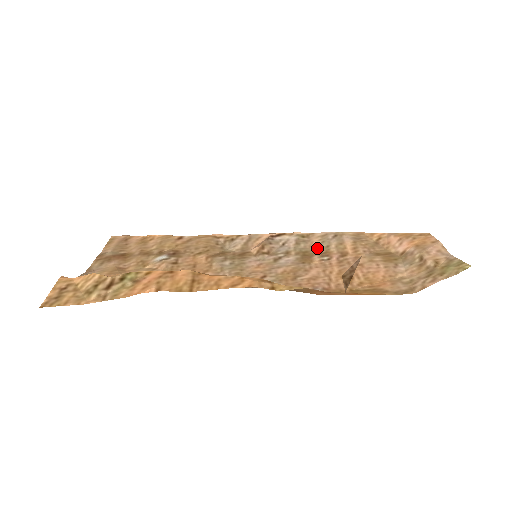
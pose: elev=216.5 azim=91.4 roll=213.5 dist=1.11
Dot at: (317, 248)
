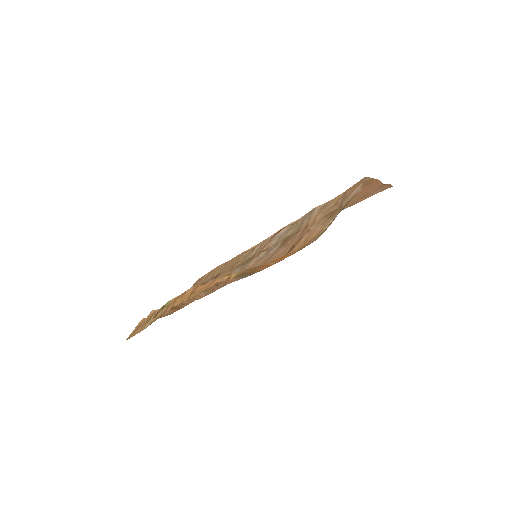
Dot at: (296, 230)
